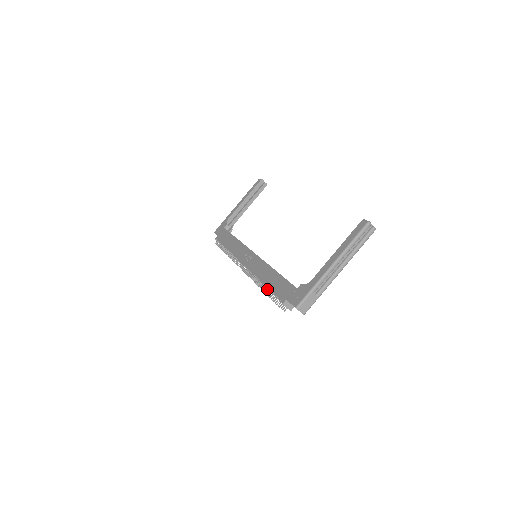
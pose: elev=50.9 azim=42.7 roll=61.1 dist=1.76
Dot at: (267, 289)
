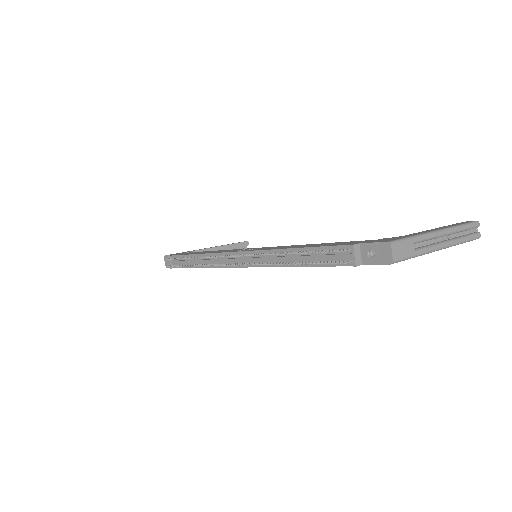
Dot at: (303, 251)
